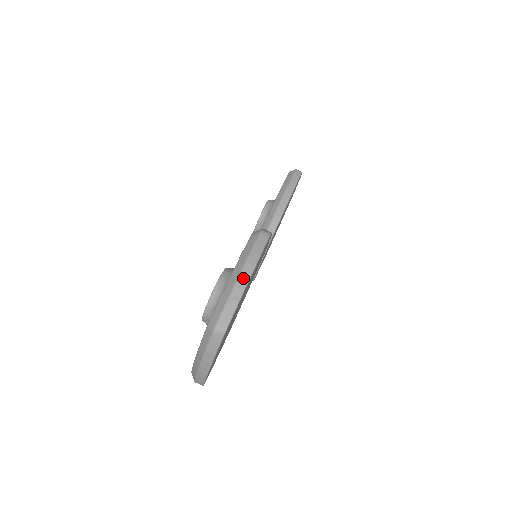
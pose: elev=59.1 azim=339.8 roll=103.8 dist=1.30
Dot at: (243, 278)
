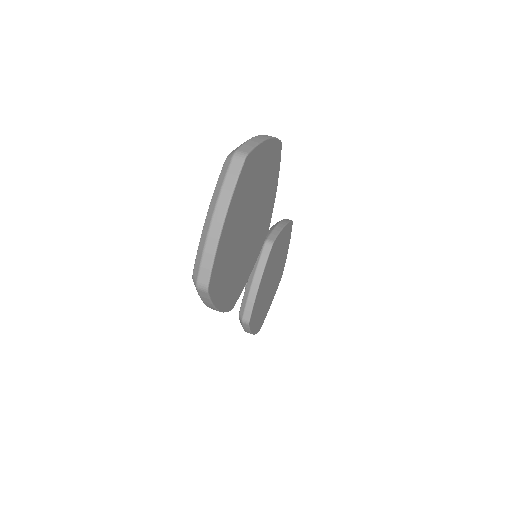
Dot at: (261, 137)
